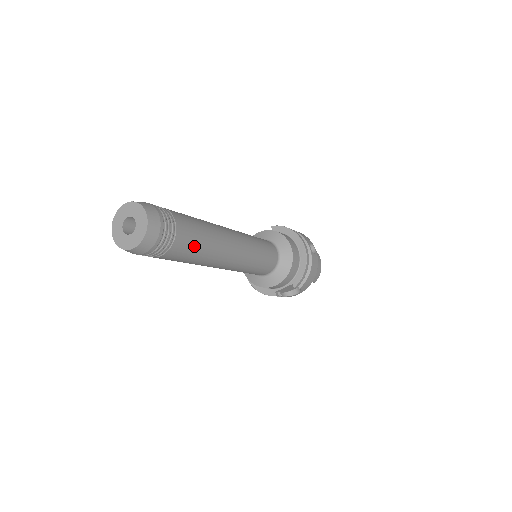
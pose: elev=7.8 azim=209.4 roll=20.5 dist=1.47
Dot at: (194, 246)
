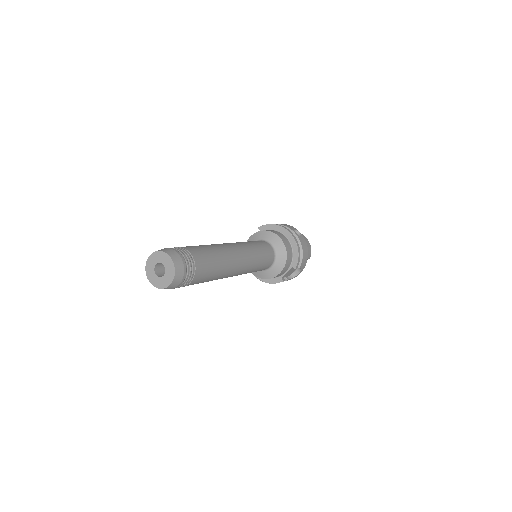
Dot at: (210, 267)
